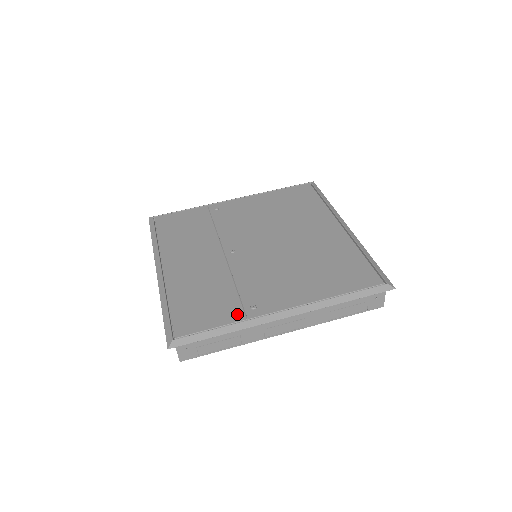
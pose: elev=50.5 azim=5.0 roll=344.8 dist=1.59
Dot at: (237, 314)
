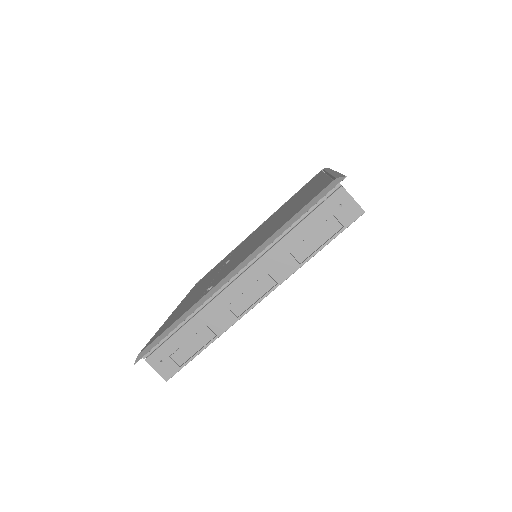
Dot at: (194, 303)
